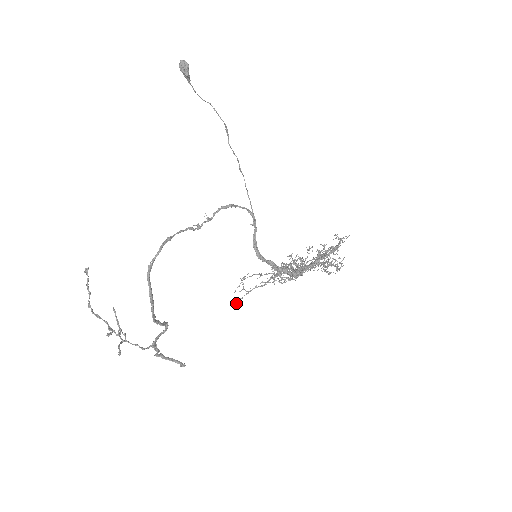
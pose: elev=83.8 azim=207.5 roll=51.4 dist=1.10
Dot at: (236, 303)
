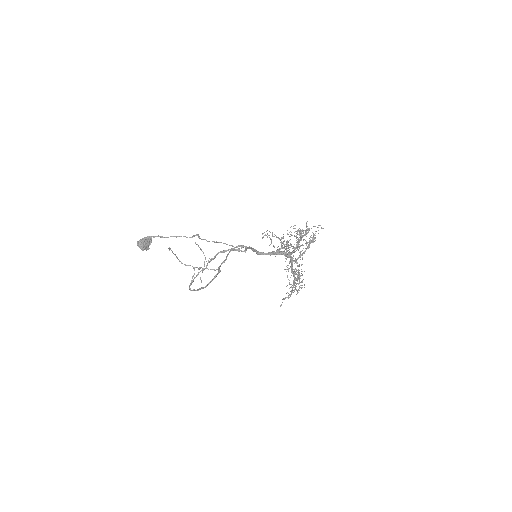
Dot at: occluded
